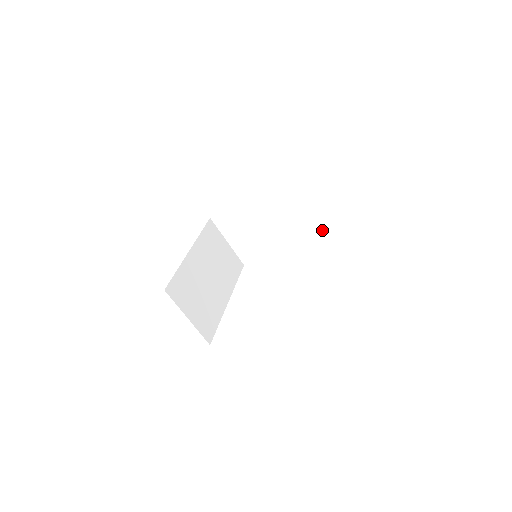
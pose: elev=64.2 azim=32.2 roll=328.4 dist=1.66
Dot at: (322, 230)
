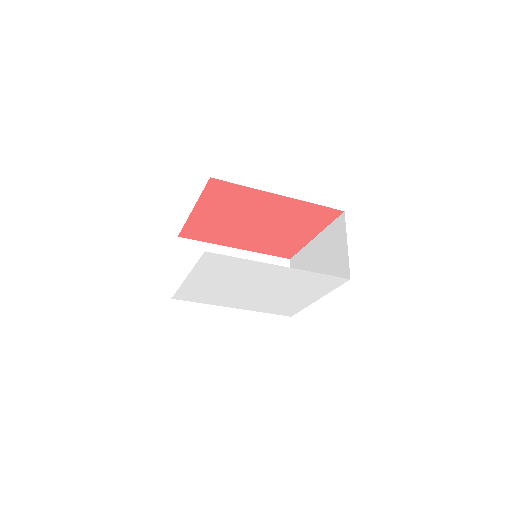
Dot at: (344, 281)
